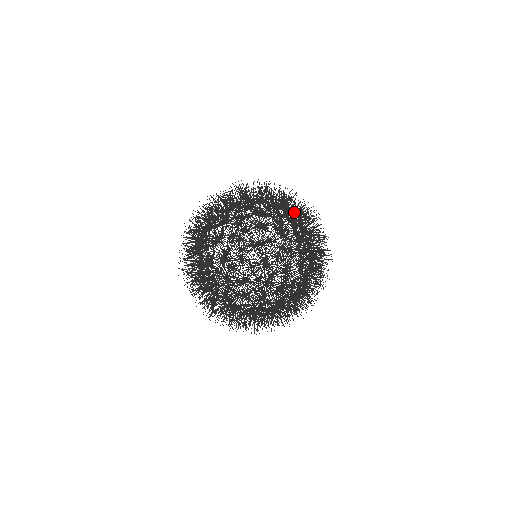
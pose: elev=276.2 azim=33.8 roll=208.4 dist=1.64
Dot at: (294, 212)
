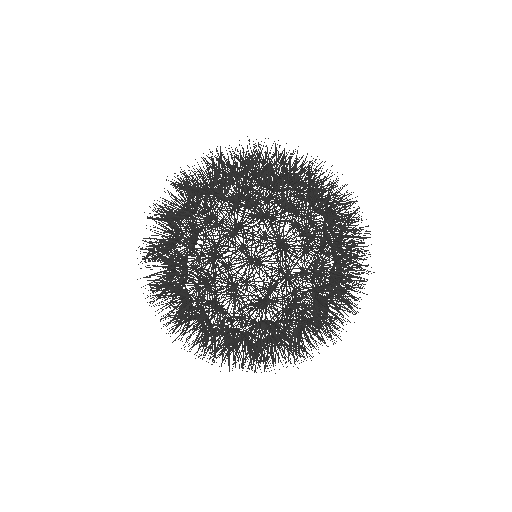
Dot at: occluded
